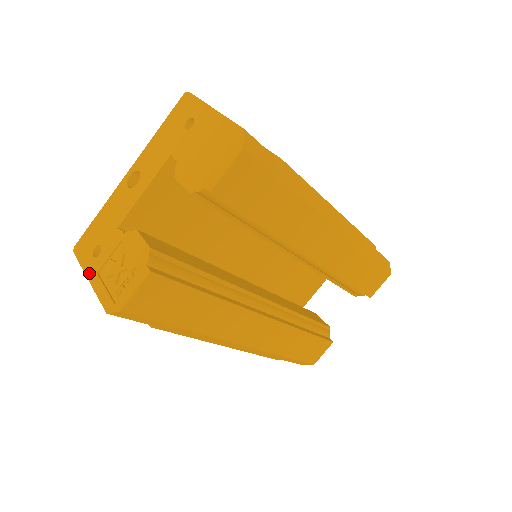
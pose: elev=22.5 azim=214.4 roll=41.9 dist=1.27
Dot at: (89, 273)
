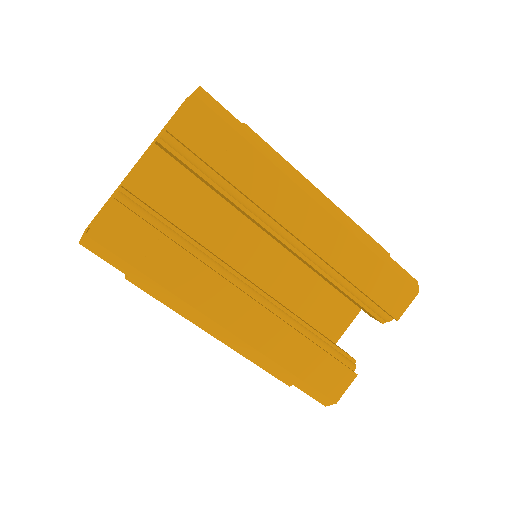
Dot at: (85, 231)
